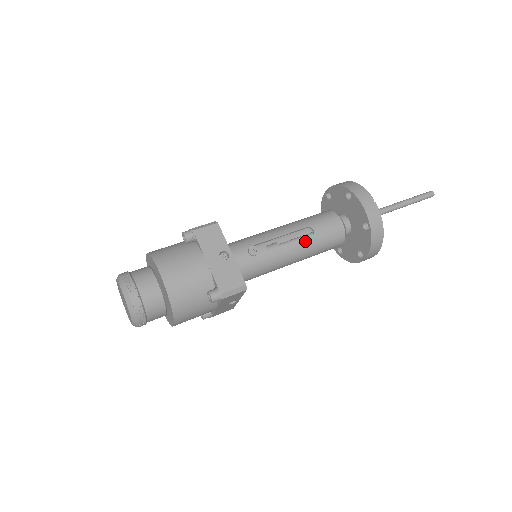
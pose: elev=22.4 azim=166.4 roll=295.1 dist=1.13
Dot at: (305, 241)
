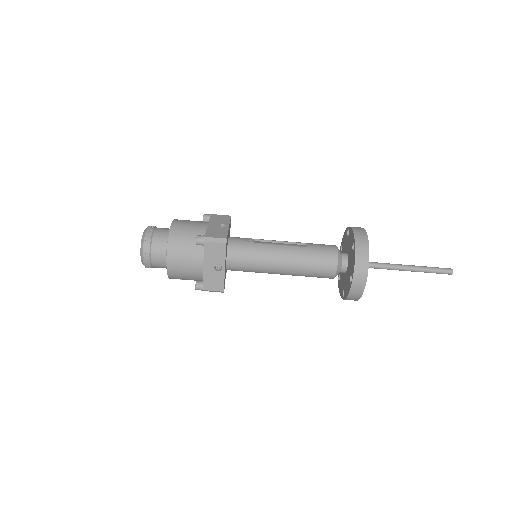
Dot at: (297, 248)
